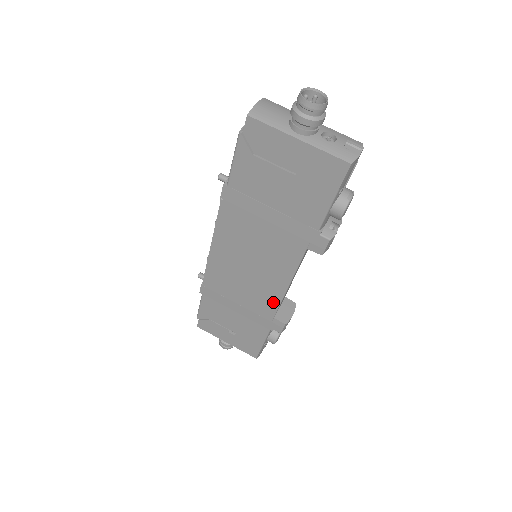
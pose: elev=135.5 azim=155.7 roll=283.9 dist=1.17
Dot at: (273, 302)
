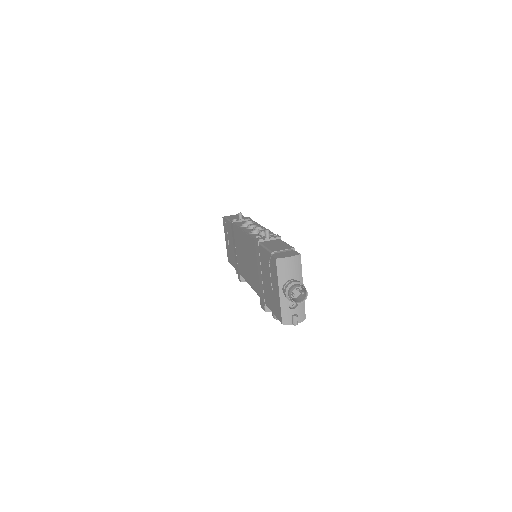
Dot at: (243, 274)
